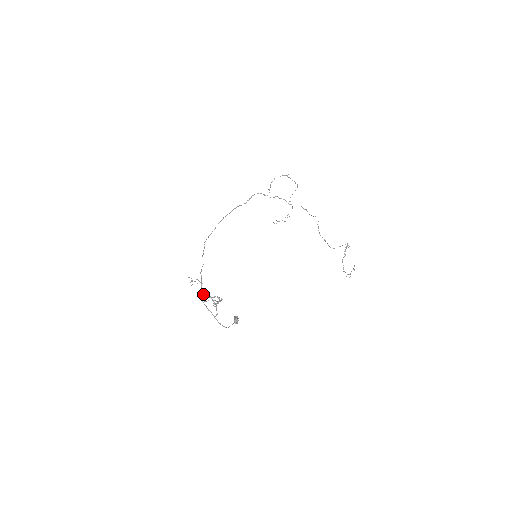
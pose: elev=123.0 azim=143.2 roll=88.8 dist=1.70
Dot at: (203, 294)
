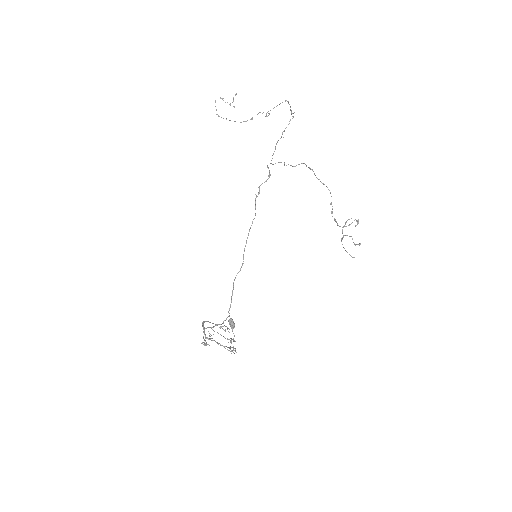
Dot at: (203, 328)
